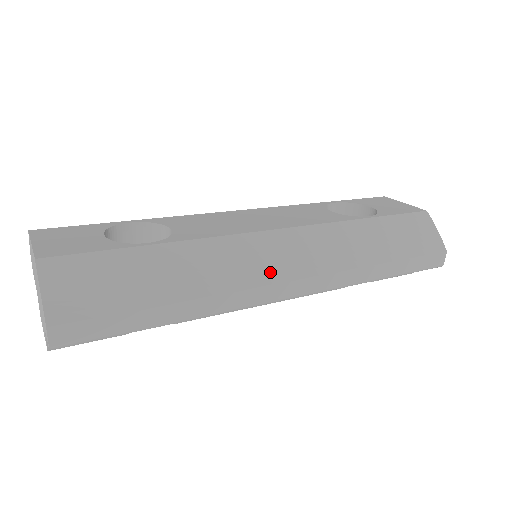
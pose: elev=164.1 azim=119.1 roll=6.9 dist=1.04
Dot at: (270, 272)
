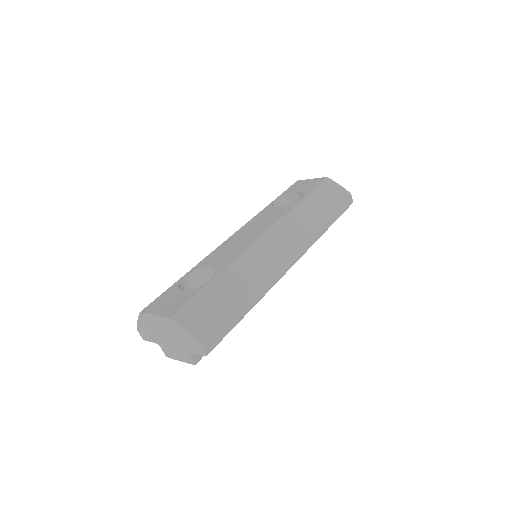
Dot at: (276, 258)
